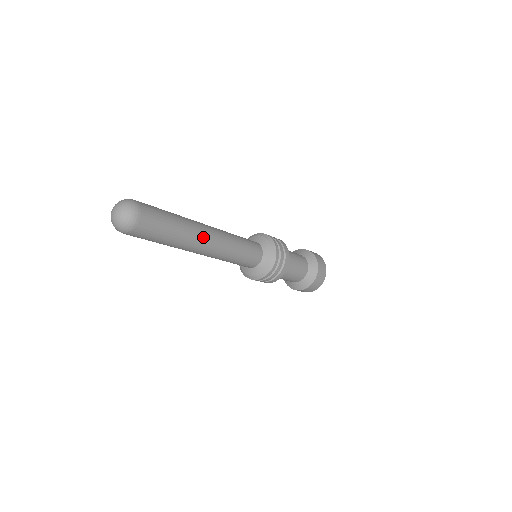
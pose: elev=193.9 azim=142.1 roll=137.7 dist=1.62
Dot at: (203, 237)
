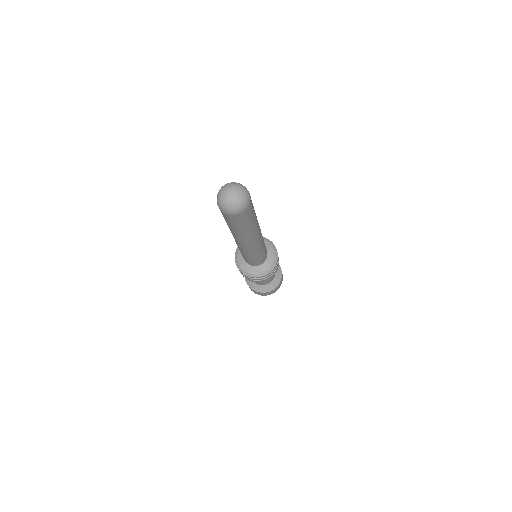
Dot at: (258, 234)
